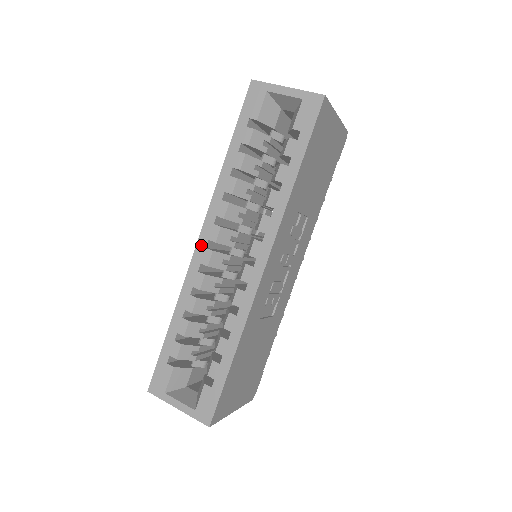
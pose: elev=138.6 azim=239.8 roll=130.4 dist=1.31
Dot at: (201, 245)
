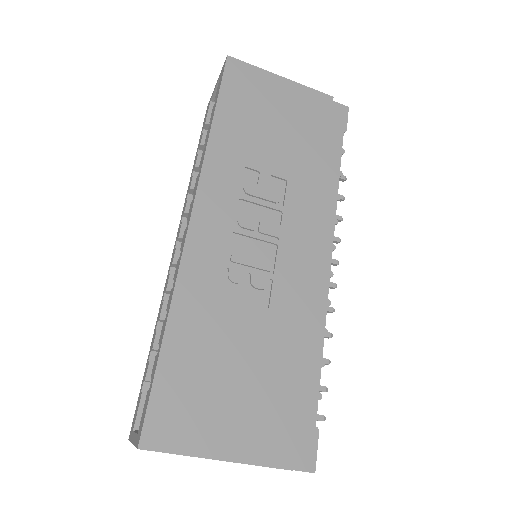
Dot at: (174, 250)
